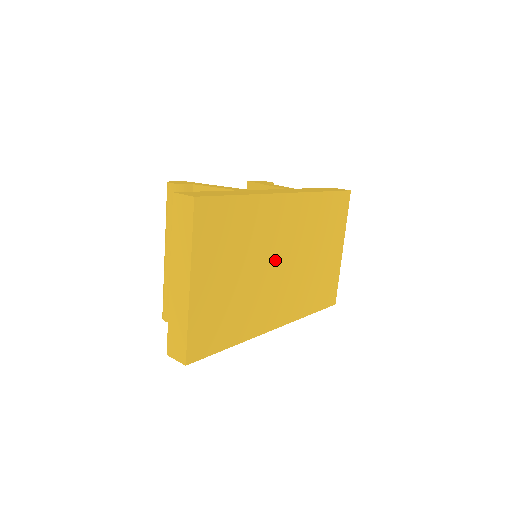
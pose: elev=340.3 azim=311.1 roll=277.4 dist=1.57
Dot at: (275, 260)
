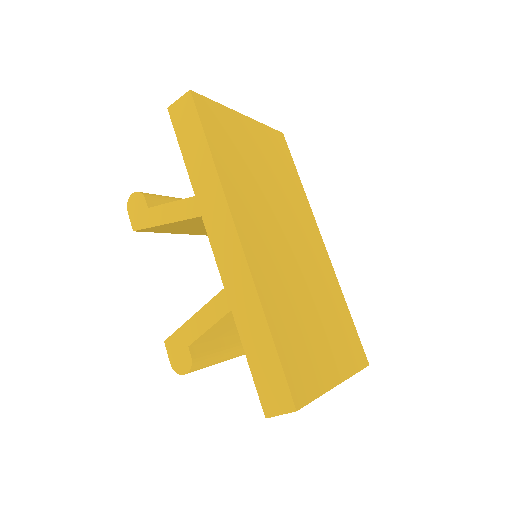
Dot at: (286, 228)
